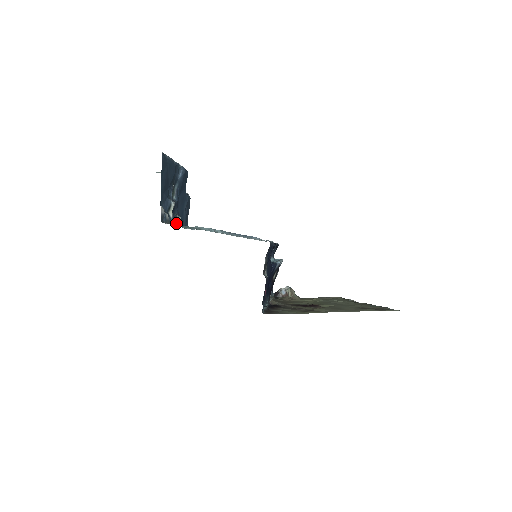
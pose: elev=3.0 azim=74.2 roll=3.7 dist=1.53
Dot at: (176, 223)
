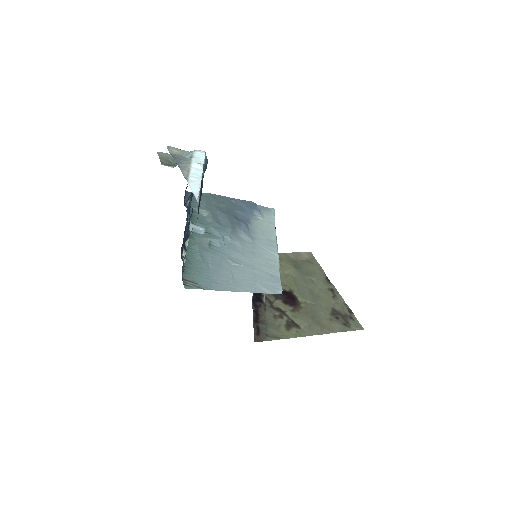
Dot at: occluded
